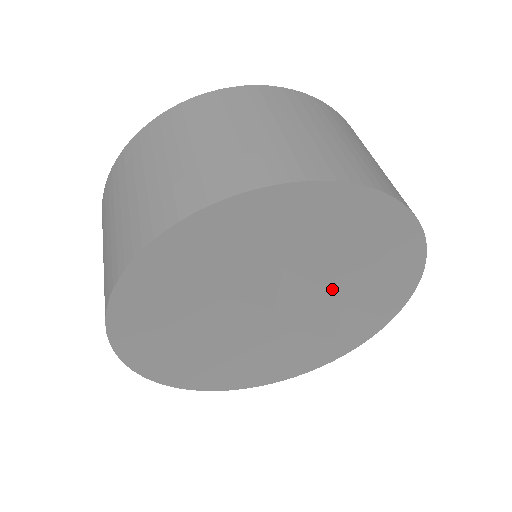
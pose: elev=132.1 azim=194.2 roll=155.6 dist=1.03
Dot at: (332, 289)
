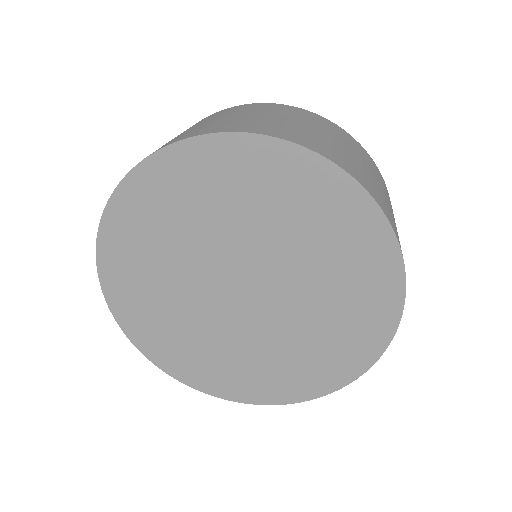
Dot at: (292, 321)
